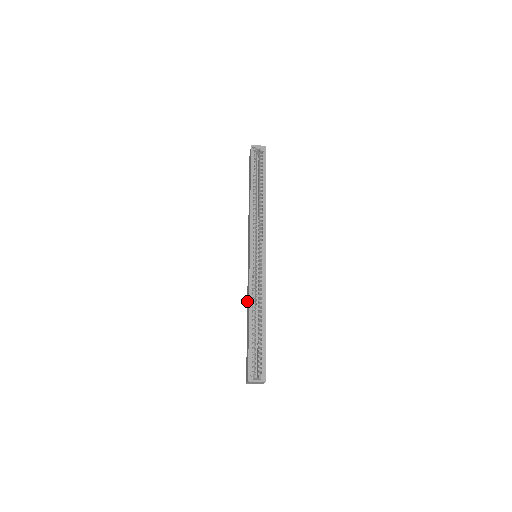
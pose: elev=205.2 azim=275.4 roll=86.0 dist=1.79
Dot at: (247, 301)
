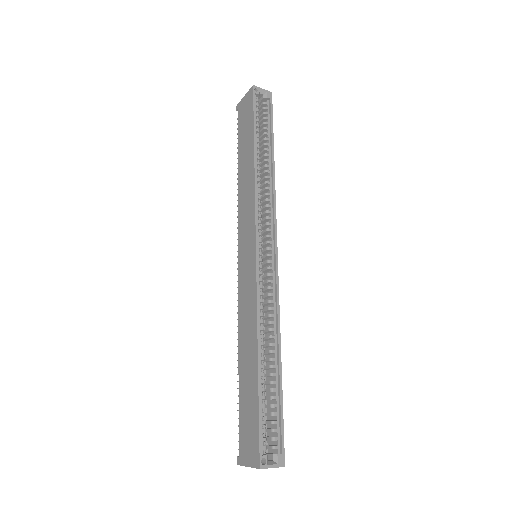
Dot at: (240, 326)
